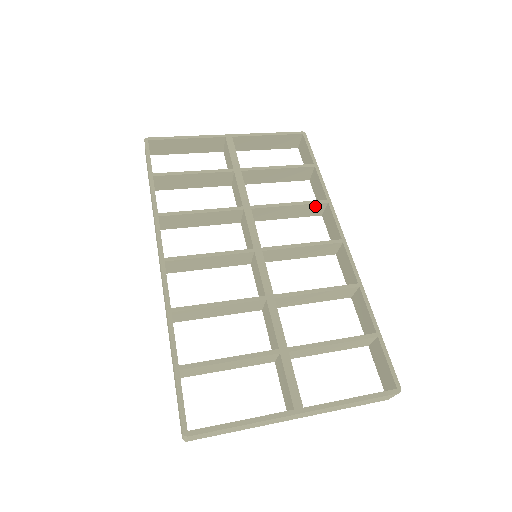
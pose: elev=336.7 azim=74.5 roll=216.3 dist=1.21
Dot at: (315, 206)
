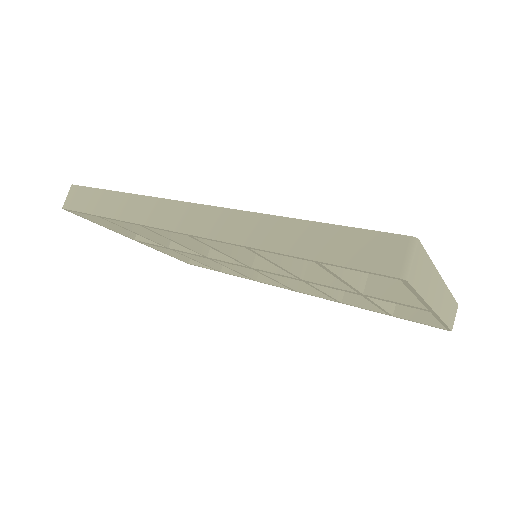
Dot at: occluded
